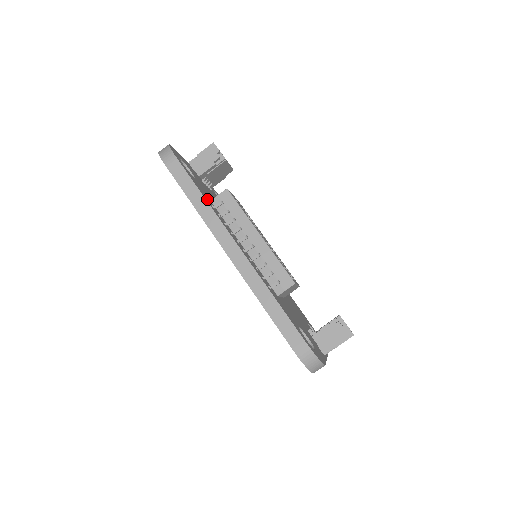
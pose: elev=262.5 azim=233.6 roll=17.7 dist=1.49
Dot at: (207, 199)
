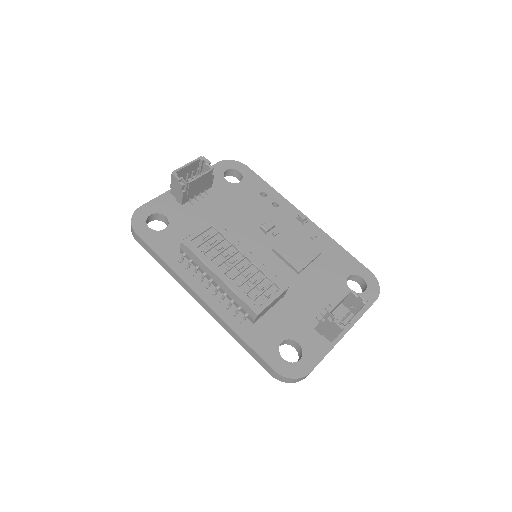
Dot at: (173, 256)
